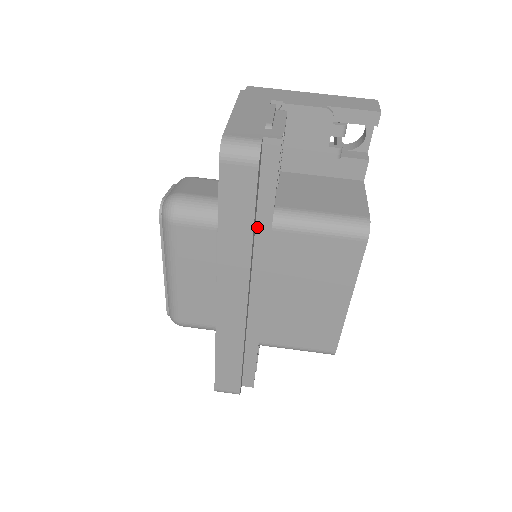
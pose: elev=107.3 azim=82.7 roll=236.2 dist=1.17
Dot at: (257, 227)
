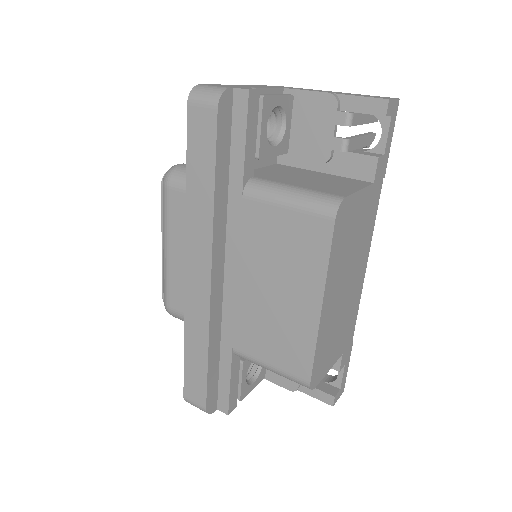
Dot at: (230, 193)
